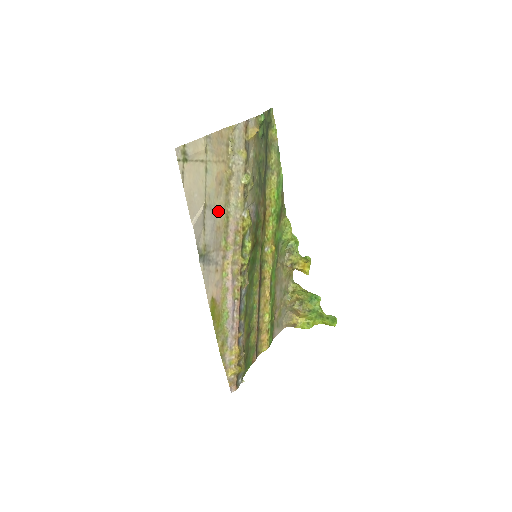
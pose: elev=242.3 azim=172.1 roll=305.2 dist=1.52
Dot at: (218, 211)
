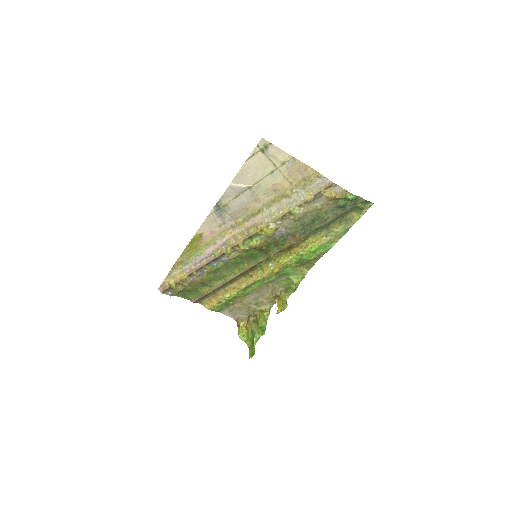
Dot at: (257, 201)
